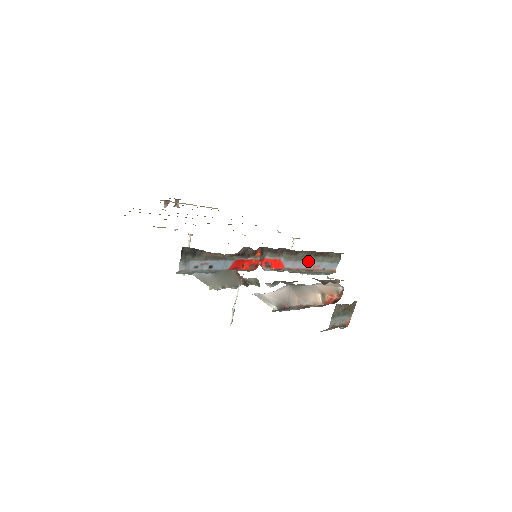
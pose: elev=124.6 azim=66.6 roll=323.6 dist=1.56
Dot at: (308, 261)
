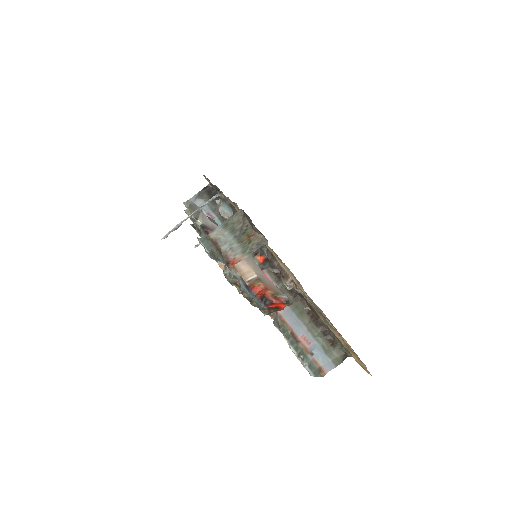
Dot at: (302, 322)
